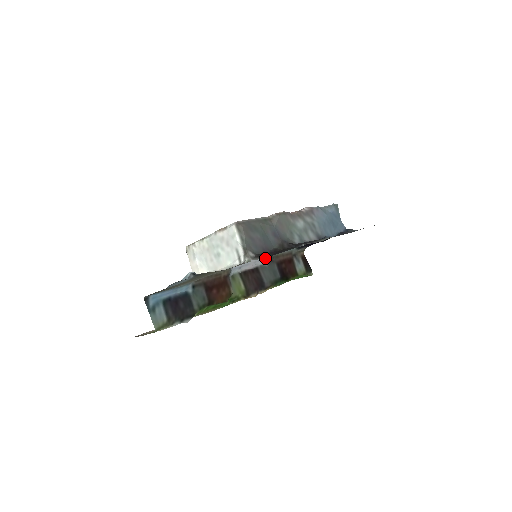
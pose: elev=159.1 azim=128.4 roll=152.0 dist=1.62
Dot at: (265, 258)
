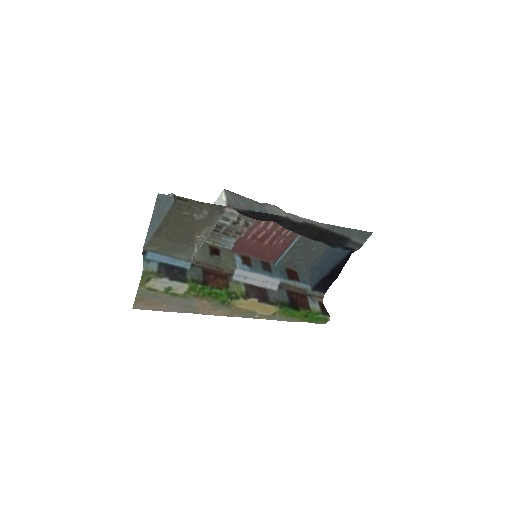
Dot at: (275, 283)
